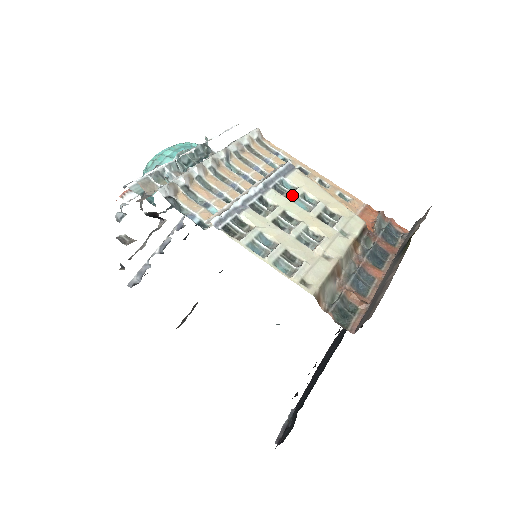
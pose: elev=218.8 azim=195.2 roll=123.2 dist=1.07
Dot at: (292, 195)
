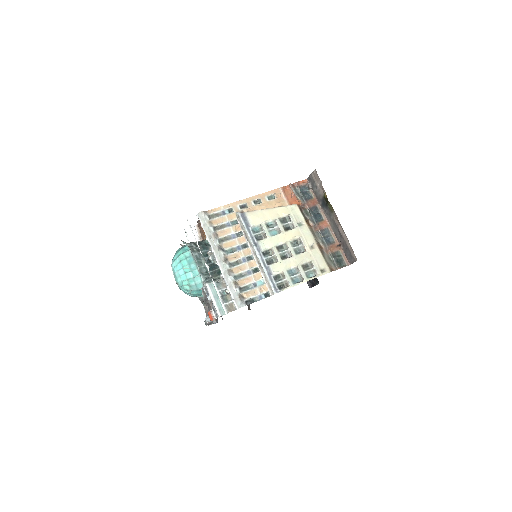
Dot at: (267, 234)
